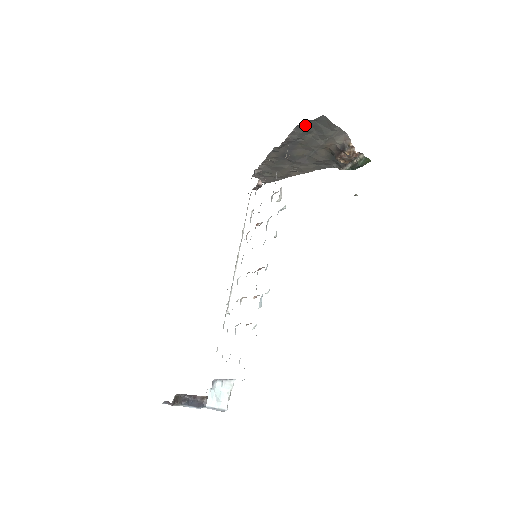
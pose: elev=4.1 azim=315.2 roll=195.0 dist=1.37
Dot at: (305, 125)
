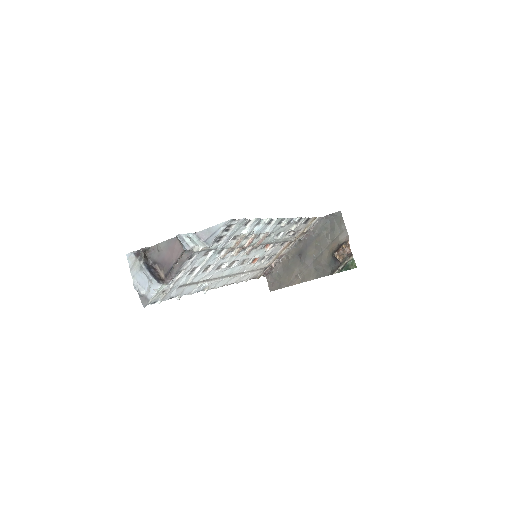
Dot at: (326, 220)
